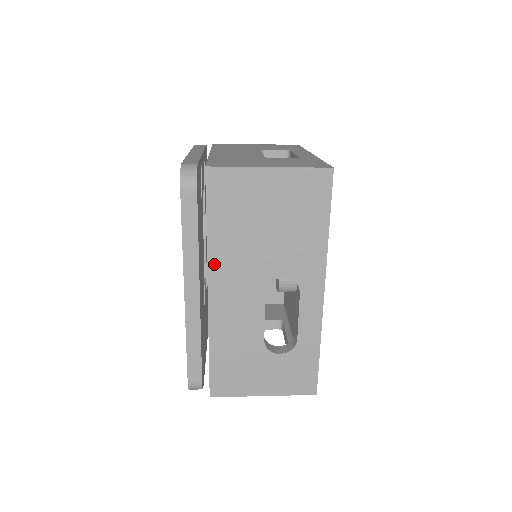
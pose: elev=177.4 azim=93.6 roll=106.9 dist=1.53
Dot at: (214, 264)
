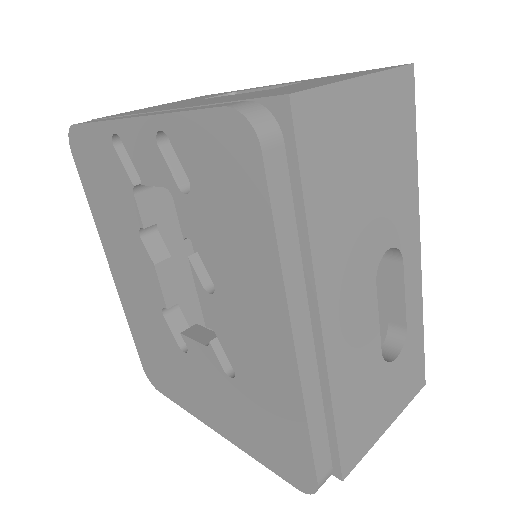
Dot at: (322, 271)
